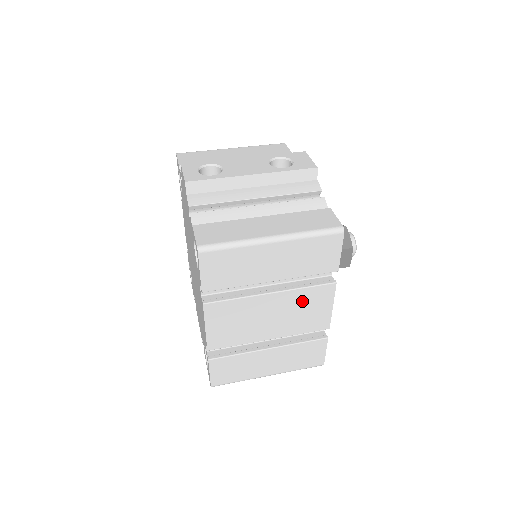
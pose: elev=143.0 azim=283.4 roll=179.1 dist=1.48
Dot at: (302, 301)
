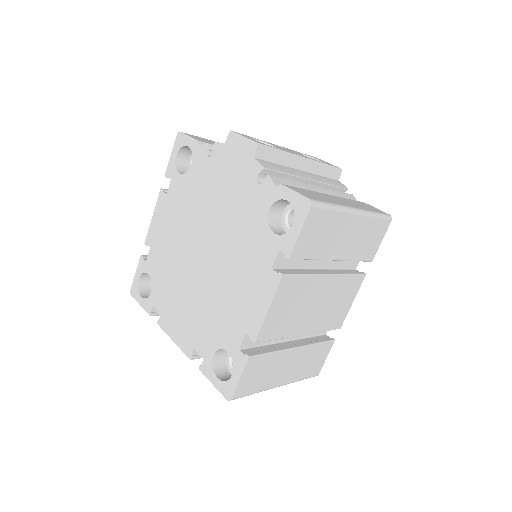
Dot at: (341, 290)
